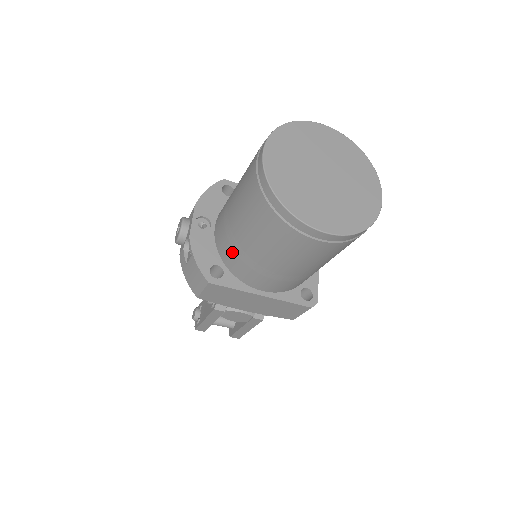
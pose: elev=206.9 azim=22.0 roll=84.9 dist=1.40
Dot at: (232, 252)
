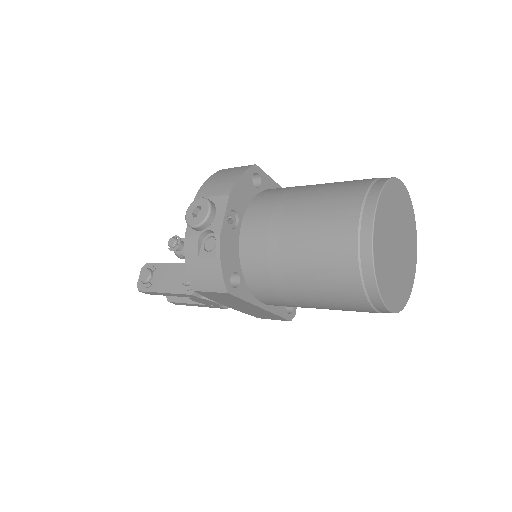
Dot at: (265, 270)
